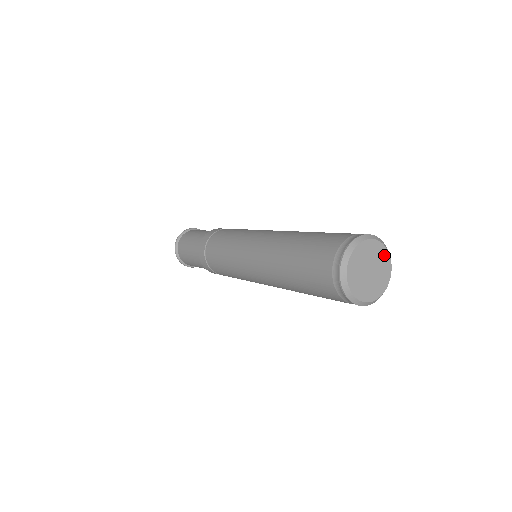
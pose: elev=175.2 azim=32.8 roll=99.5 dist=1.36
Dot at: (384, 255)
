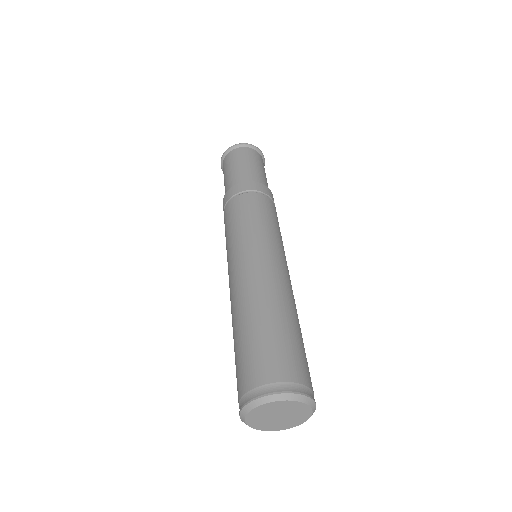
Dot at: (283, 404)
